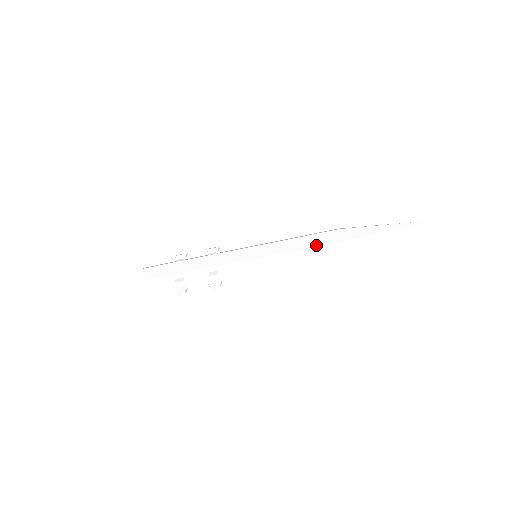
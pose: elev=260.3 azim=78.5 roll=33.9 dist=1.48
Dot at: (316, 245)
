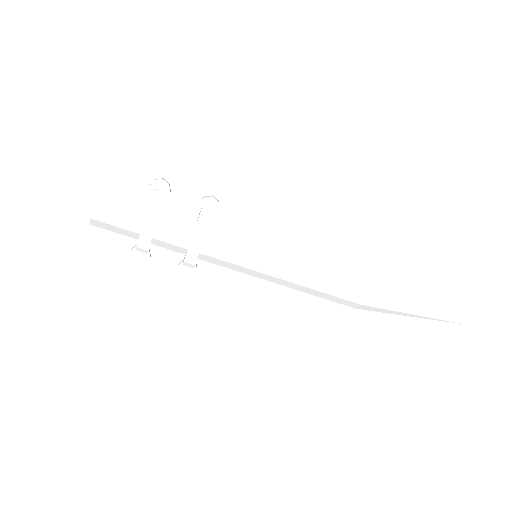
Dot at: (329, 292)
